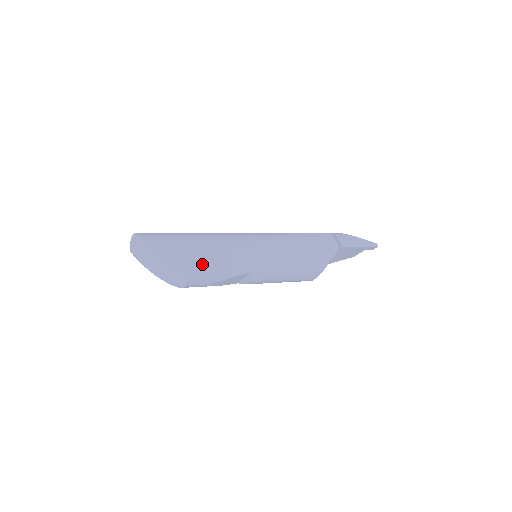
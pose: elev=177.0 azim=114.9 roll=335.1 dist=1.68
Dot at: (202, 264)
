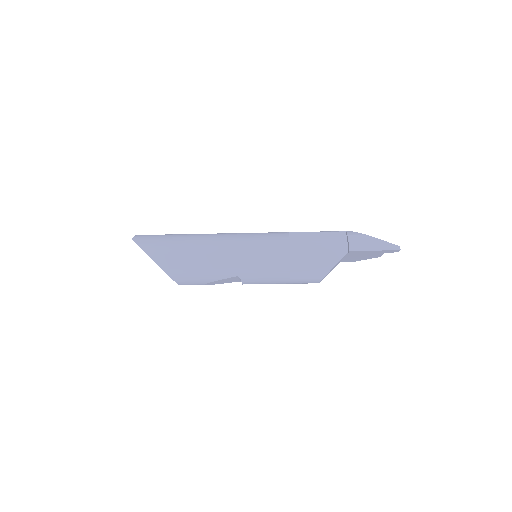
Dot at: (186, 268)
